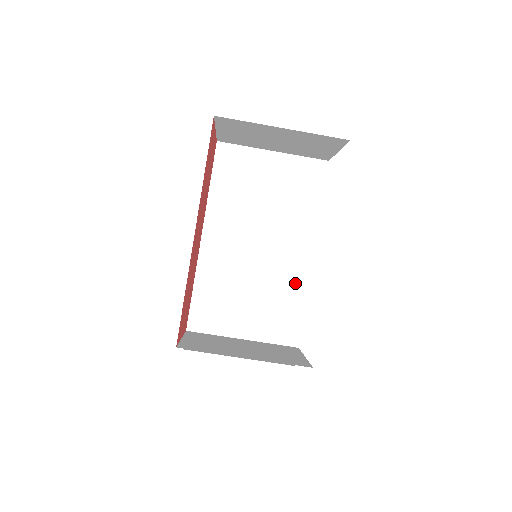
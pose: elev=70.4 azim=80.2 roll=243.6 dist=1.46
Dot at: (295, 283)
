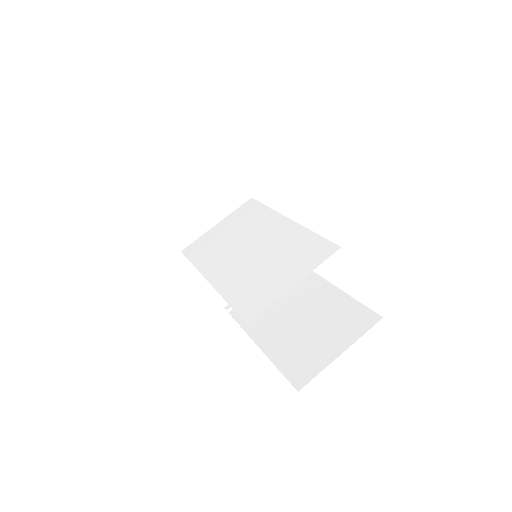
Dot at: (294, 235)
